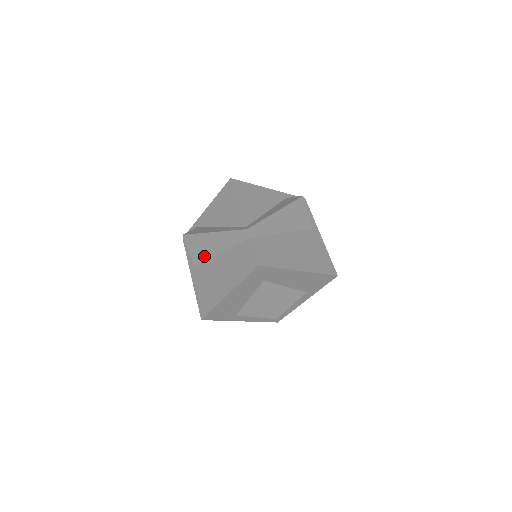
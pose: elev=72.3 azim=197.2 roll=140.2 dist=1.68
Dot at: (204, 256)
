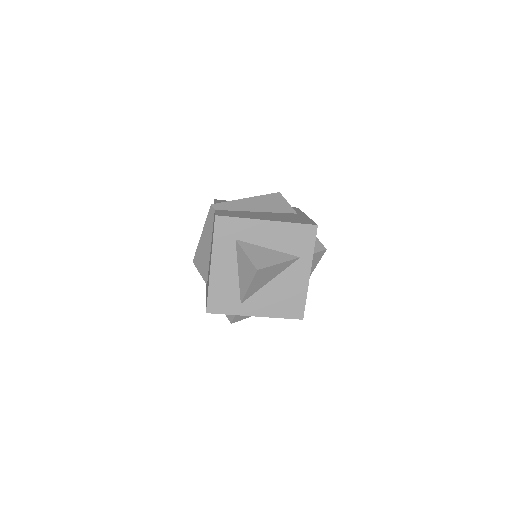
Dot at: (206, 265)
